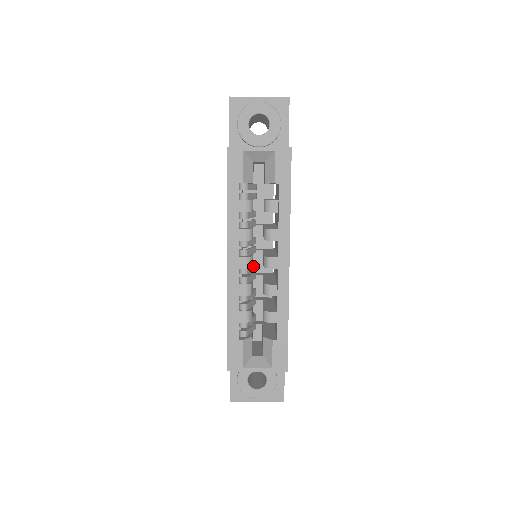
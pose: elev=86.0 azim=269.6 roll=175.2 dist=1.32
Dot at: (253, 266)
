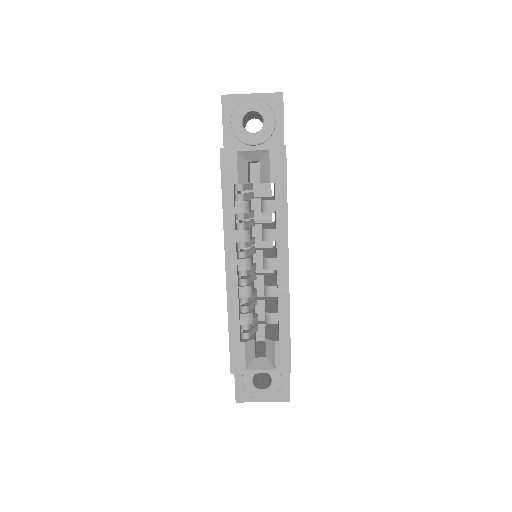
Dot at: (253, 267)
